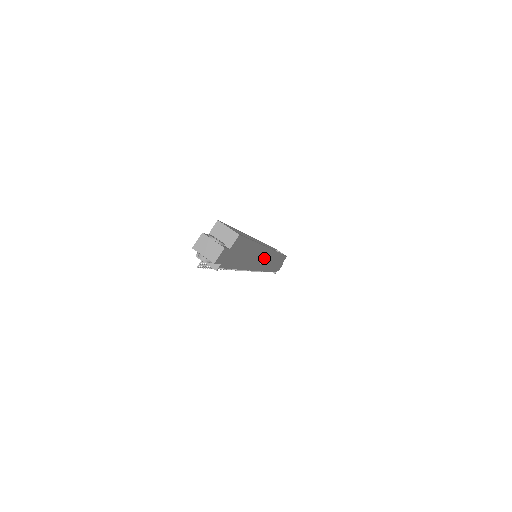
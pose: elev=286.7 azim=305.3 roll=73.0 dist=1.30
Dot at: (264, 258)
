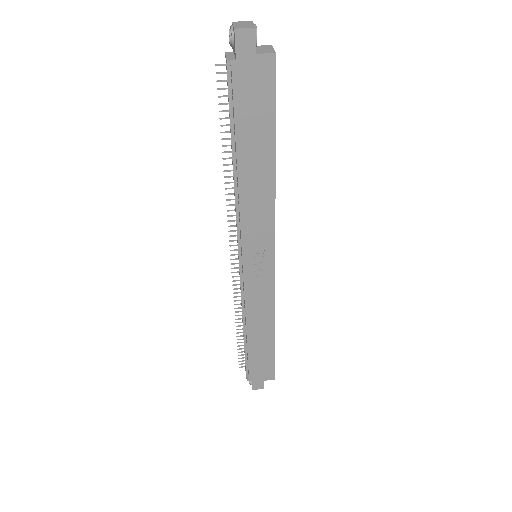
Dot at: (261, 257)
